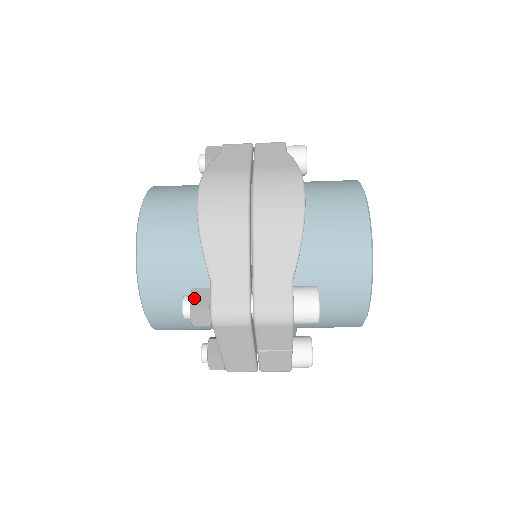
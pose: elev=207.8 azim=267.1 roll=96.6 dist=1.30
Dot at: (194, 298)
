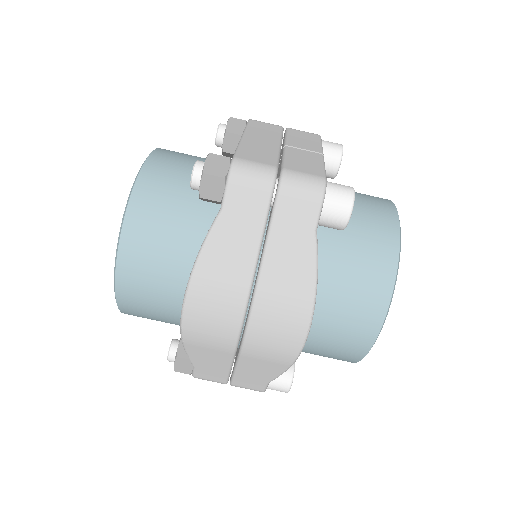
Dot at: occluded
